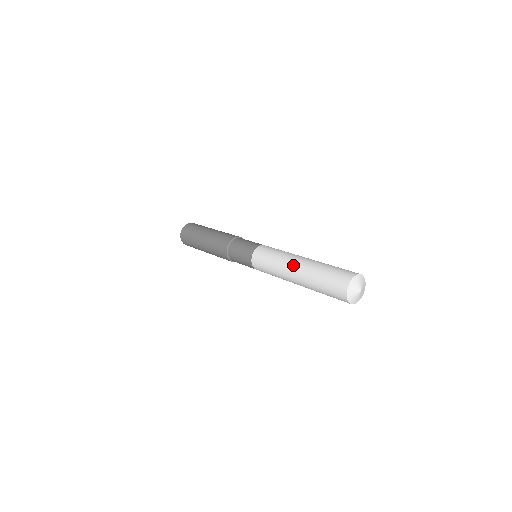
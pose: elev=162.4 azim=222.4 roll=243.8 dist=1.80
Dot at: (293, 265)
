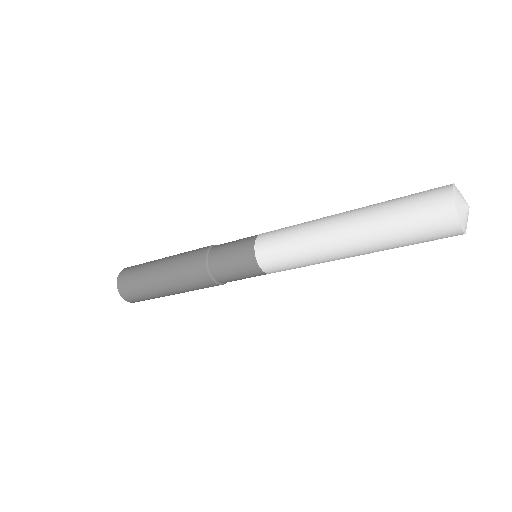
Dot at: (340, 213)
